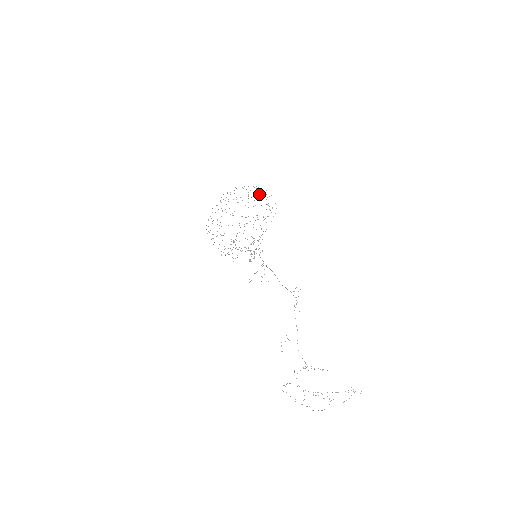
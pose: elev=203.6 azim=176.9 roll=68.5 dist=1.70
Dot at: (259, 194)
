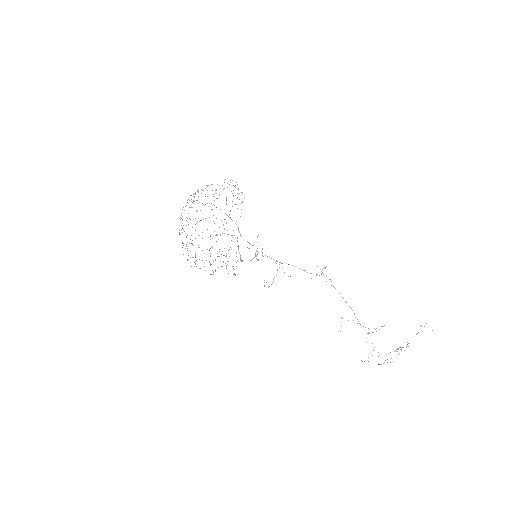
Dot at: occluded
